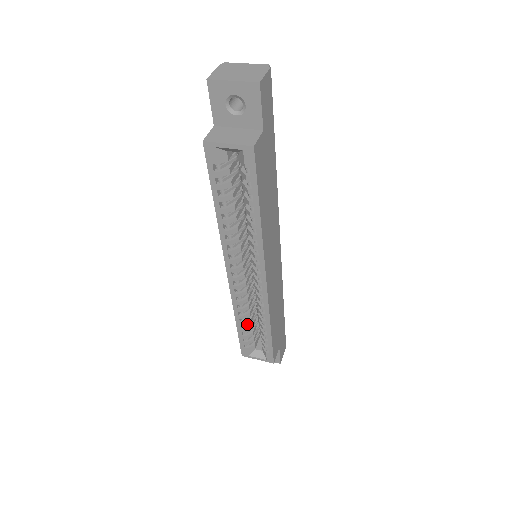
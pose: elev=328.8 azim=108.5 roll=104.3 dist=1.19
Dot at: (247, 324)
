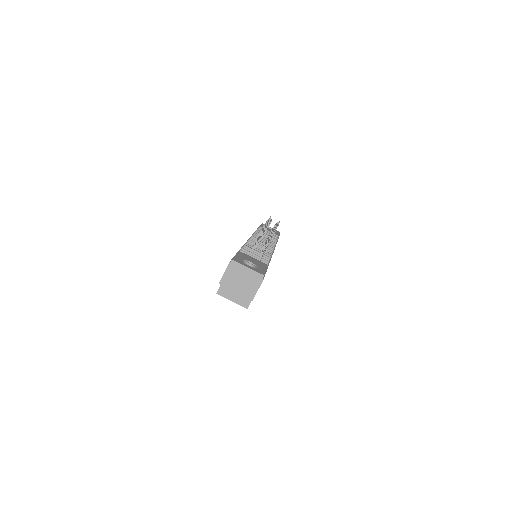
Dot at: occluded
